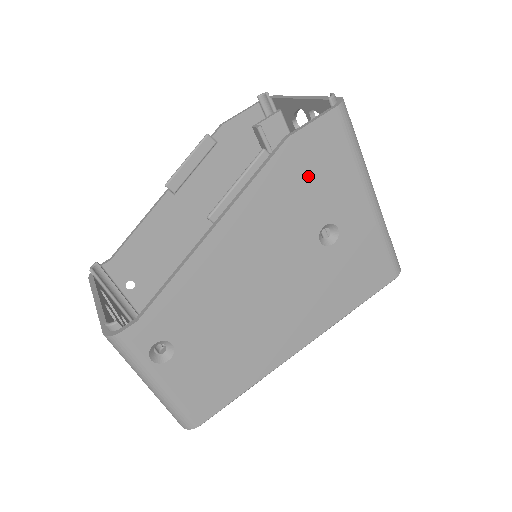
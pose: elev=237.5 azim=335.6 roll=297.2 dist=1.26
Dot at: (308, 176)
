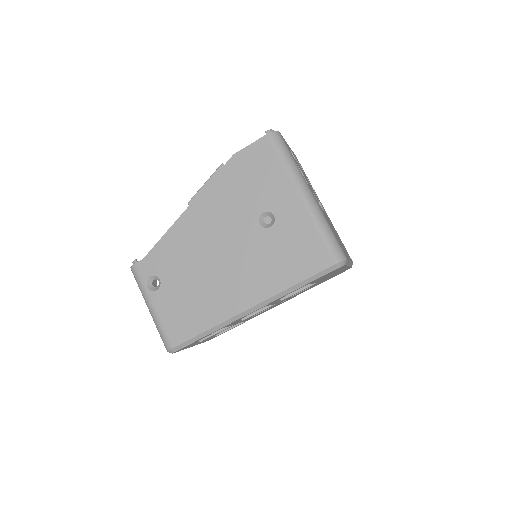
Dot at: (248, 178)
